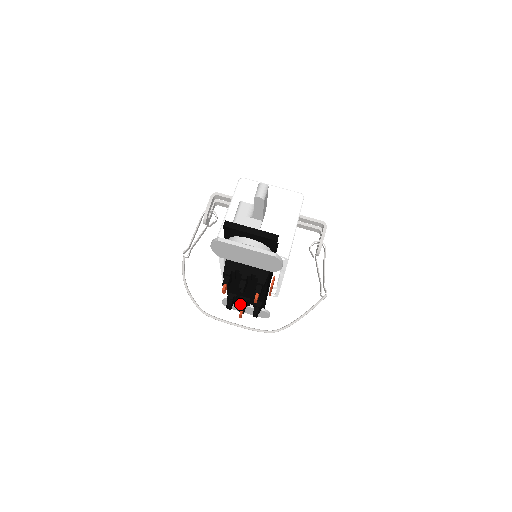
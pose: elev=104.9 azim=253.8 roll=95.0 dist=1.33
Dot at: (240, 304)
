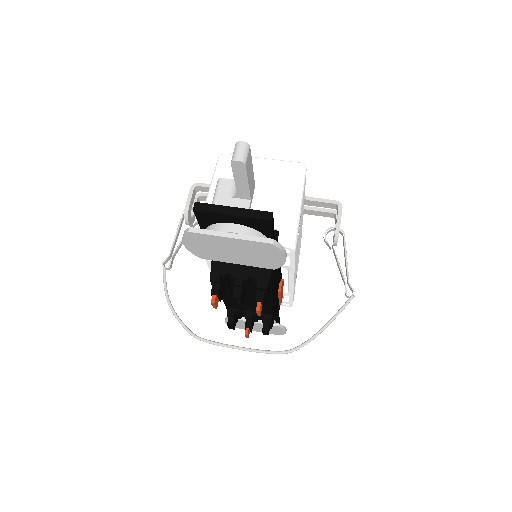
Dot at: occluded
